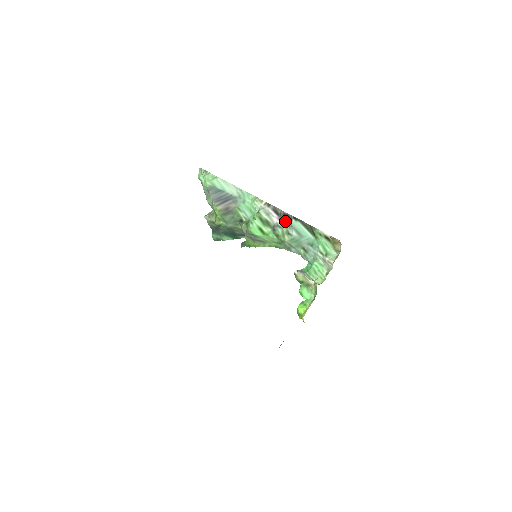
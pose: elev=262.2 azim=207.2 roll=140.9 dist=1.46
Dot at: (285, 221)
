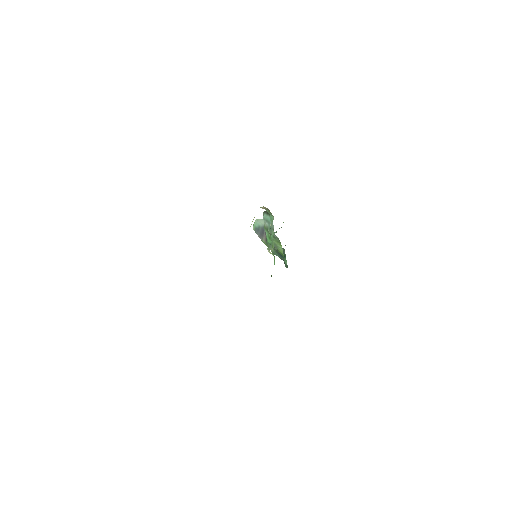
Dot at: occluded
